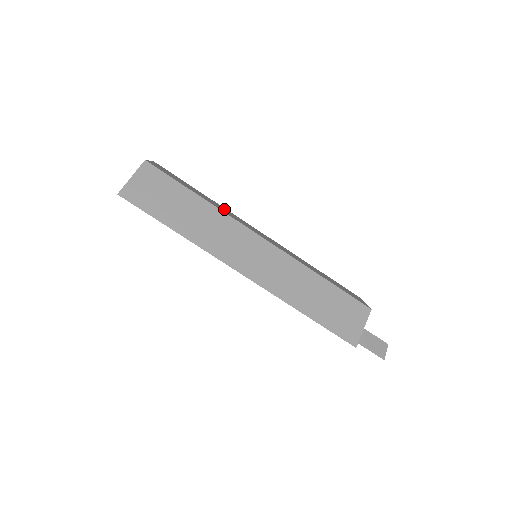
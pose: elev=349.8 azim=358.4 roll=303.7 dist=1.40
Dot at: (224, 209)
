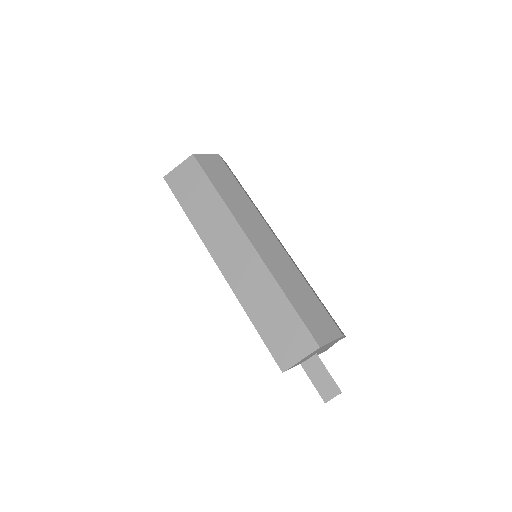
Dot at: (246, 207)
